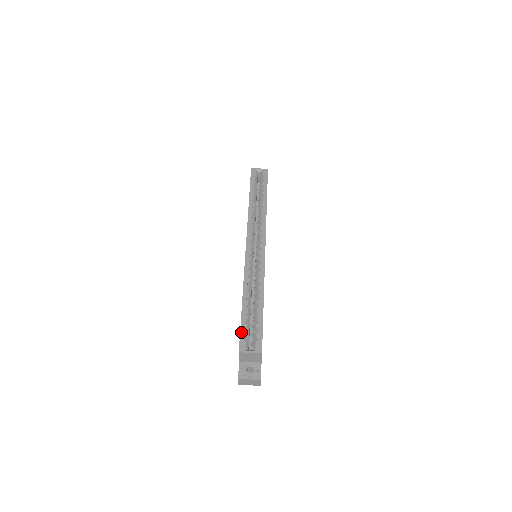
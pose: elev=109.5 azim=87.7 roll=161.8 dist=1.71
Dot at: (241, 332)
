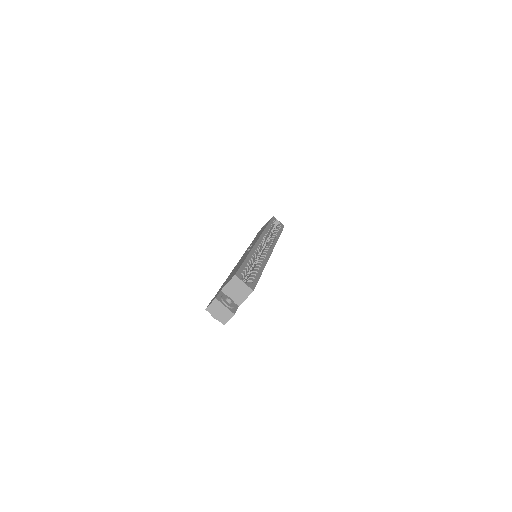
Dot at: (241, 268)
